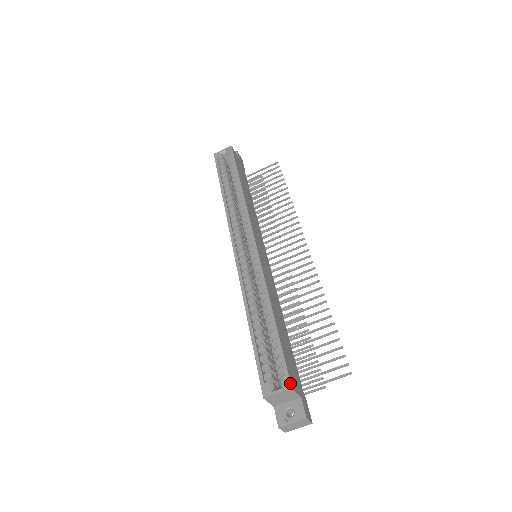
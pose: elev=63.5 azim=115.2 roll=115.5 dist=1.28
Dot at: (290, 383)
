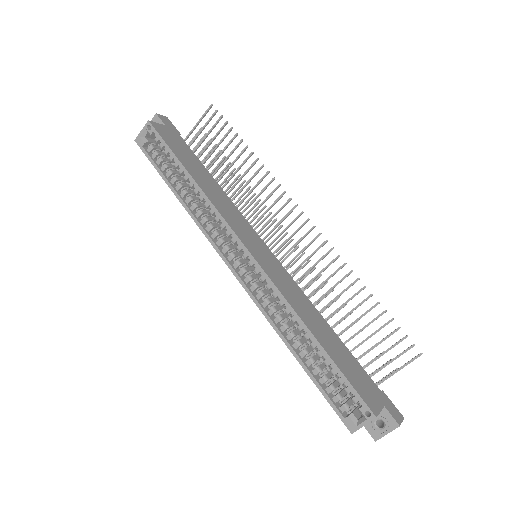
Dot at: (372, 413)
